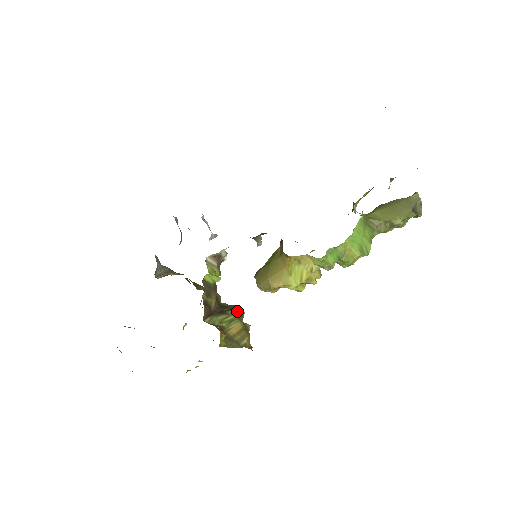
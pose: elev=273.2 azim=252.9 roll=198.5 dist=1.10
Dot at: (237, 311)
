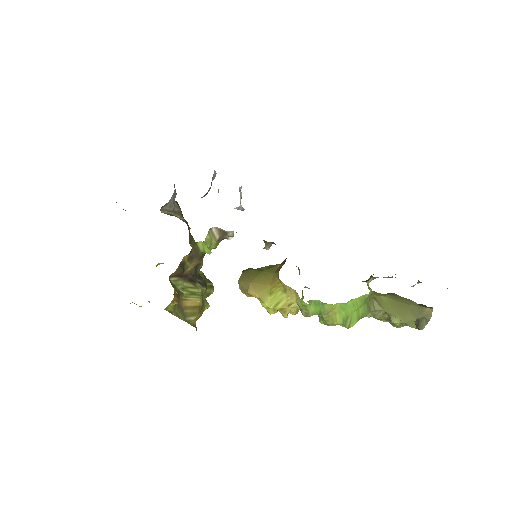
Dot at: (207, 287)
